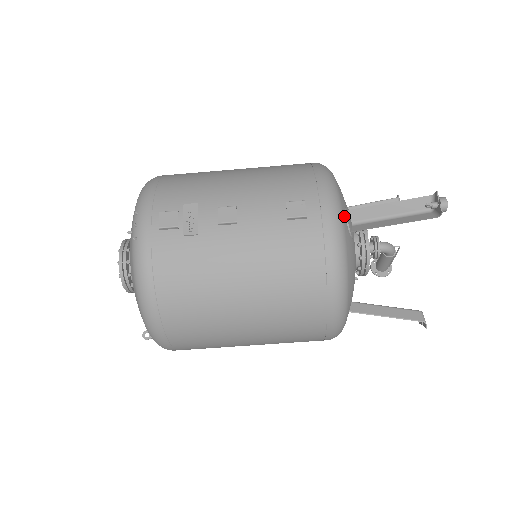
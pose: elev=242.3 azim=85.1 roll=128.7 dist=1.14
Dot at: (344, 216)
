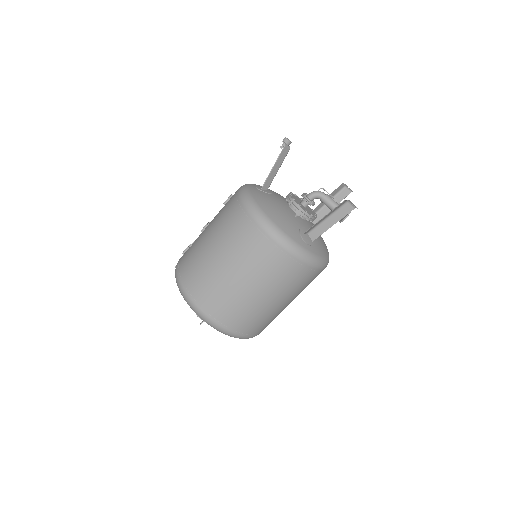
Dot at: (252, 186)
